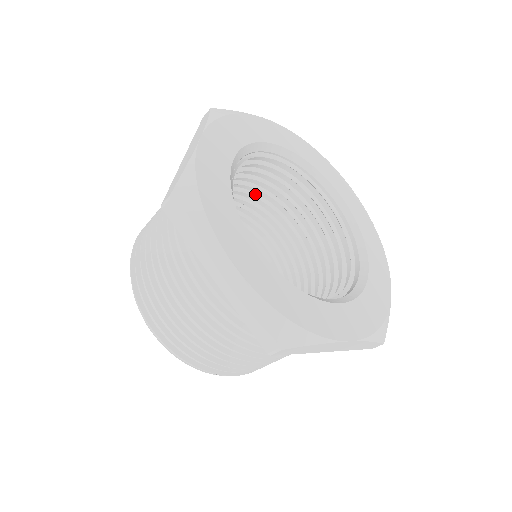
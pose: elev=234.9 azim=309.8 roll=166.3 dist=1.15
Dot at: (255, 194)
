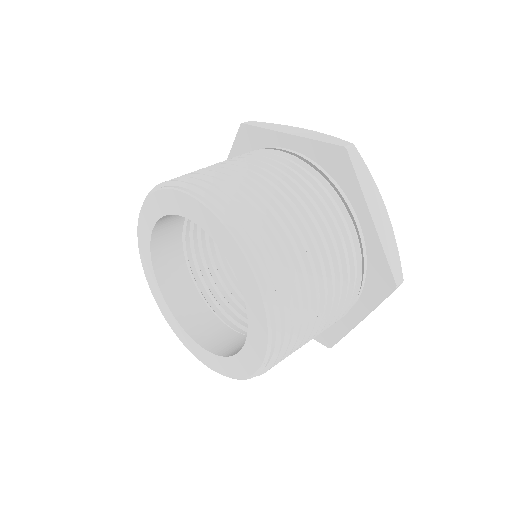
Dot at: occluded
